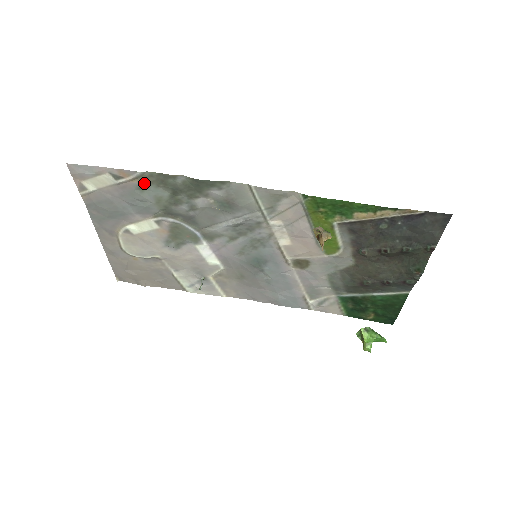
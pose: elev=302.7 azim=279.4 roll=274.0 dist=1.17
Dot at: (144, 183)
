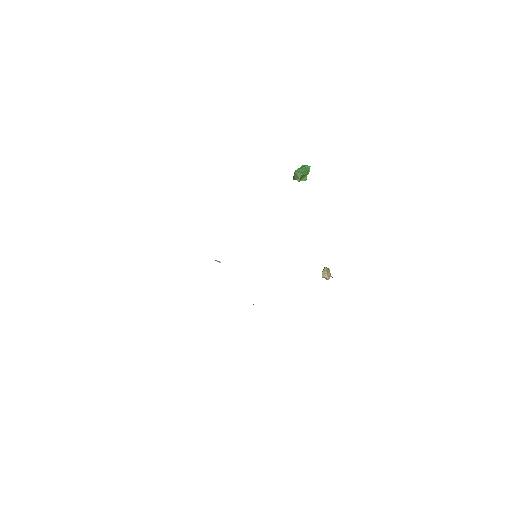
Dot at: occluded
